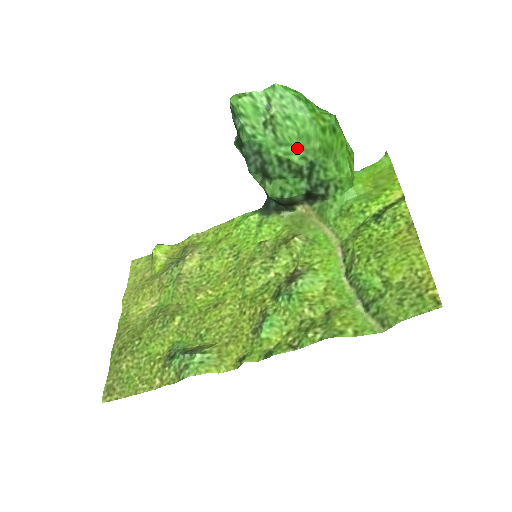
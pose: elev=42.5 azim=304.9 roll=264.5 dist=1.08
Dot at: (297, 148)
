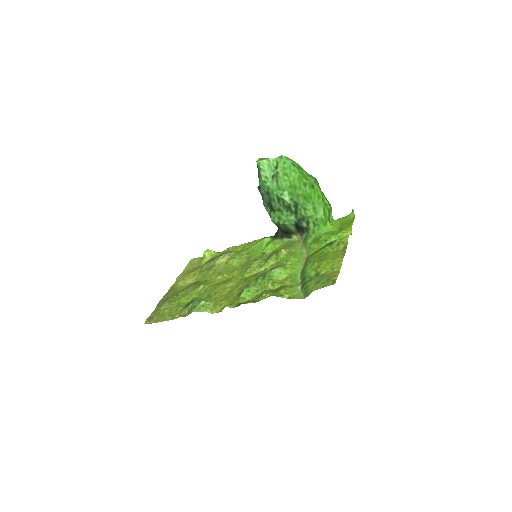
Dot at: (289, 193)
